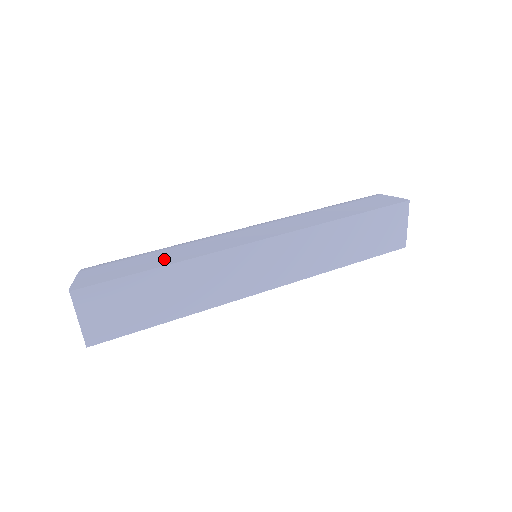
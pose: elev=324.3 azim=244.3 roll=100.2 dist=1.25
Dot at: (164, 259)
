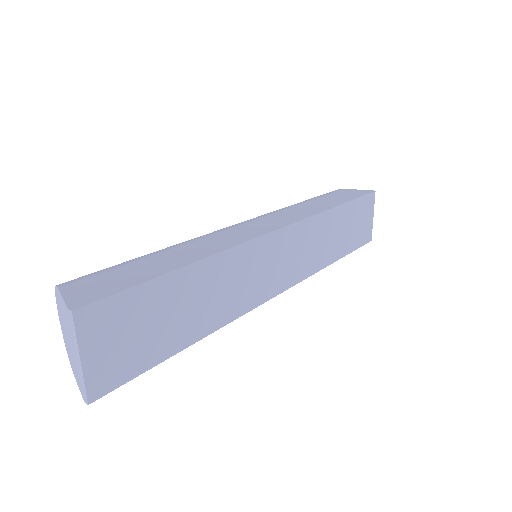
Dot at: (179, 258)
